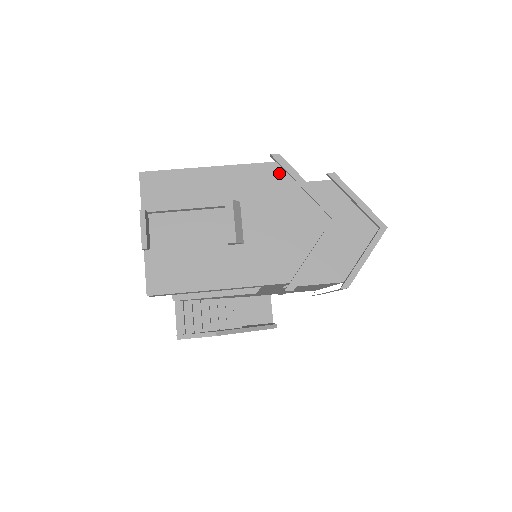
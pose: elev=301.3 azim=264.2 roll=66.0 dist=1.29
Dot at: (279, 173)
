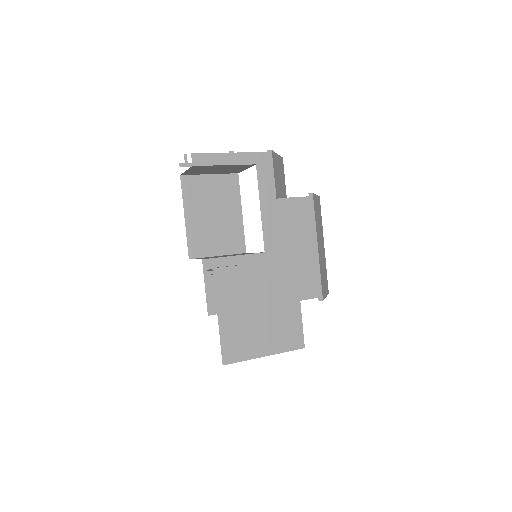
Dot at: occluded
